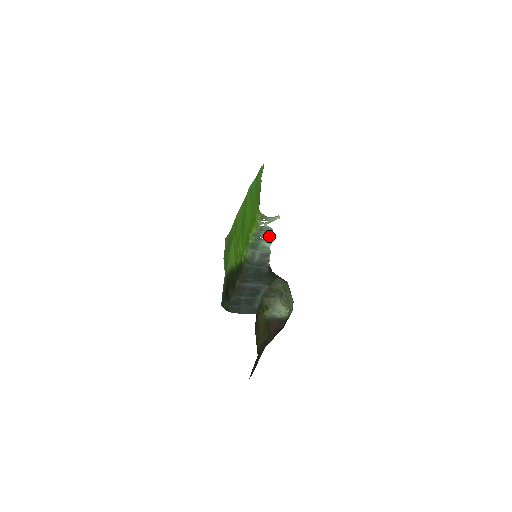
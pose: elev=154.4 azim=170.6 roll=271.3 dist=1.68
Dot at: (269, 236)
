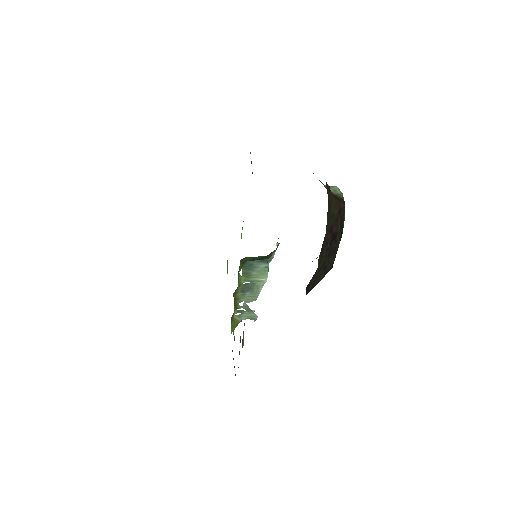
Dot at: (259, 284)
